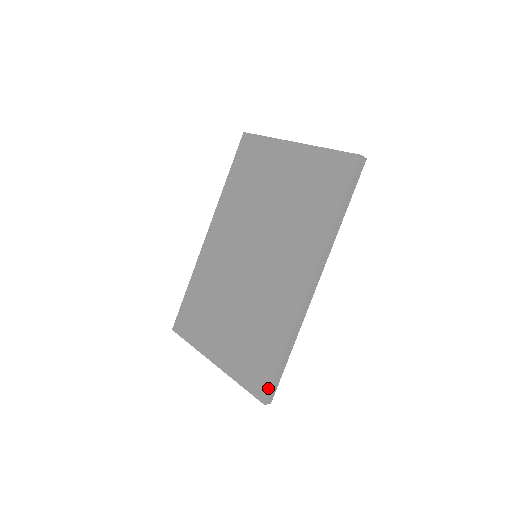
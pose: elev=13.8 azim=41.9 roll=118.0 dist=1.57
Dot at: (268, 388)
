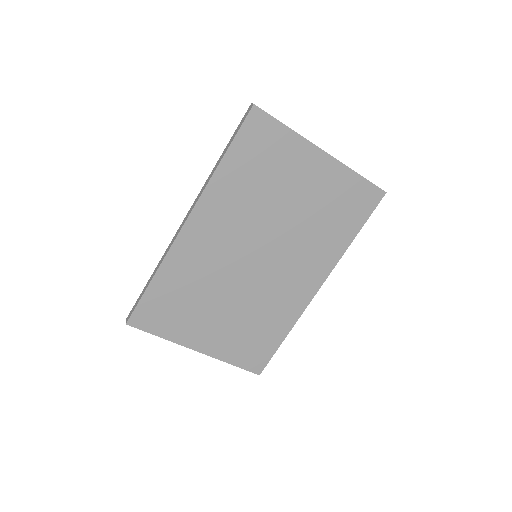
Dot at: (265, 364)
